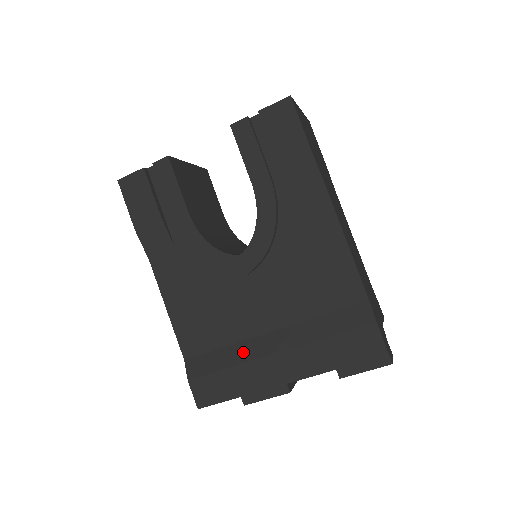
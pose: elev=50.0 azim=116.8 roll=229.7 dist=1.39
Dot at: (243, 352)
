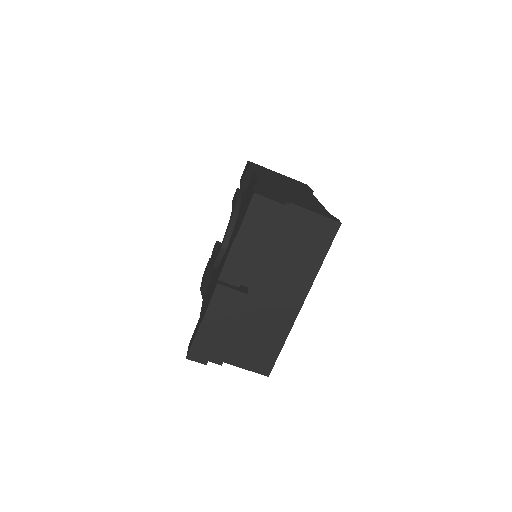
Dot at: occluded
